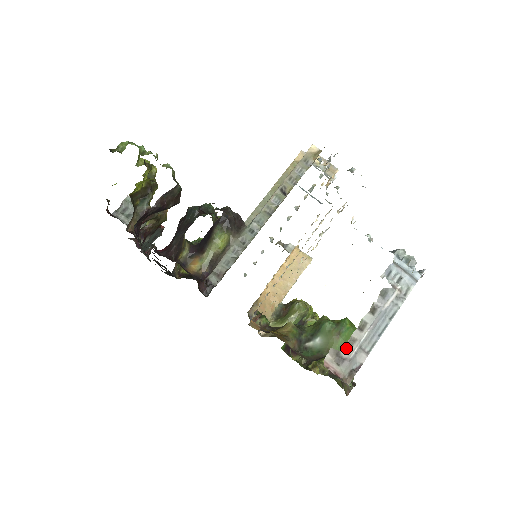
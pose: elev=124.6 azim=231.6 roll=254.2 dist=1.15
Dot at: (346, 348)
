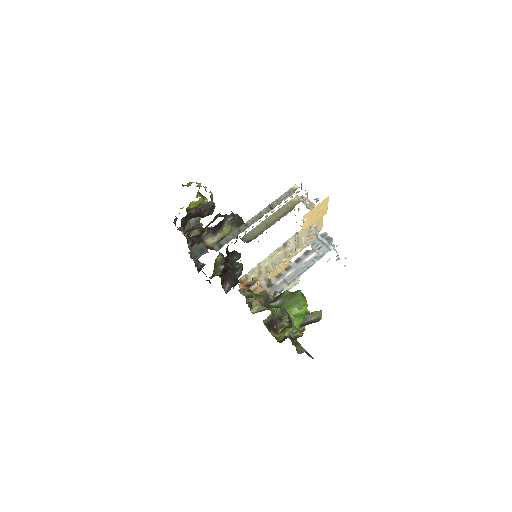
Dot at: (275, 278)
